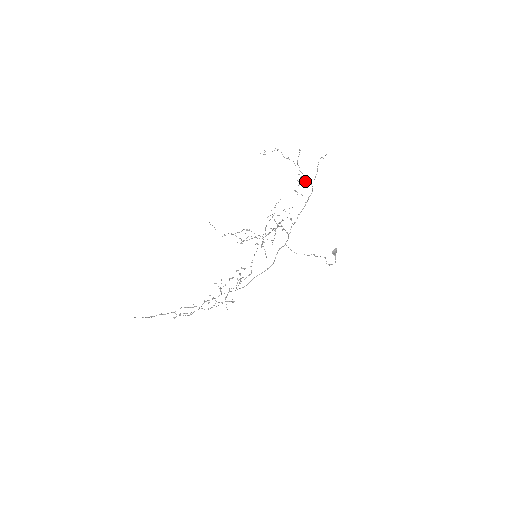
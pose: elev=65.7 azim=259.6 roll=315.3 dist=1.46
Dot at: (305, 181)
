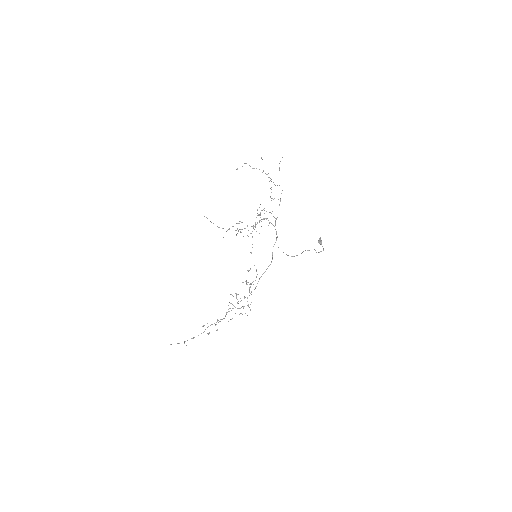
Dot at: occluded
